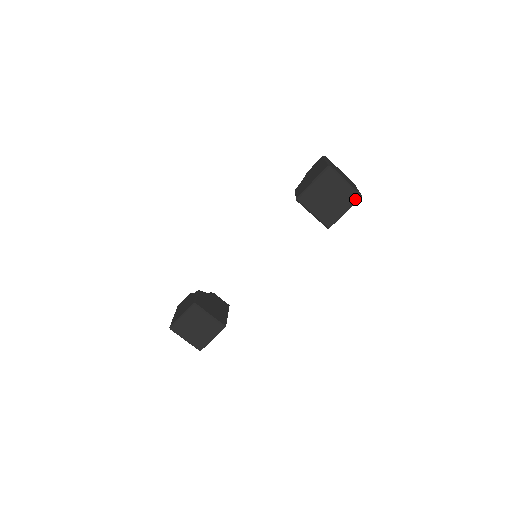
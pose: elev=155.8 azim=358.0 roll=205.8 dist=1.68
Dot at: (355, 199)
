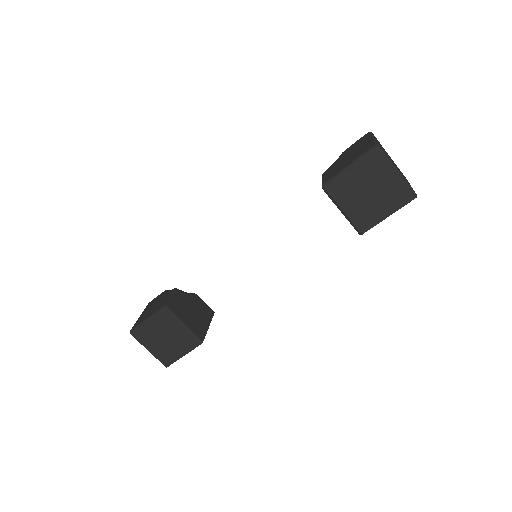
Dot at: (406, 198)
